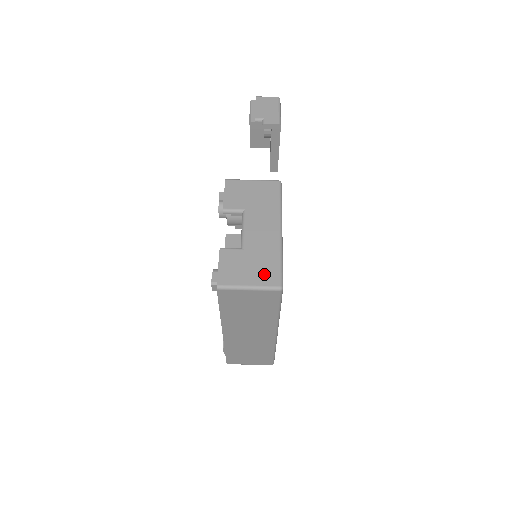
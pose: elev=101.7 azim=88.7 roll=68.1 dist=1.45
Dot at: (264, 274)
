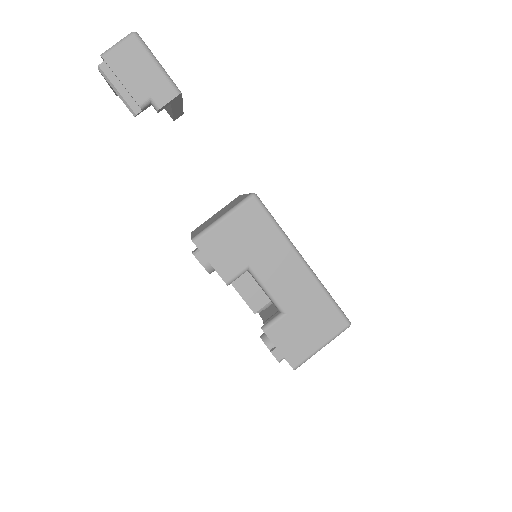
Dot at: (326, 325)
